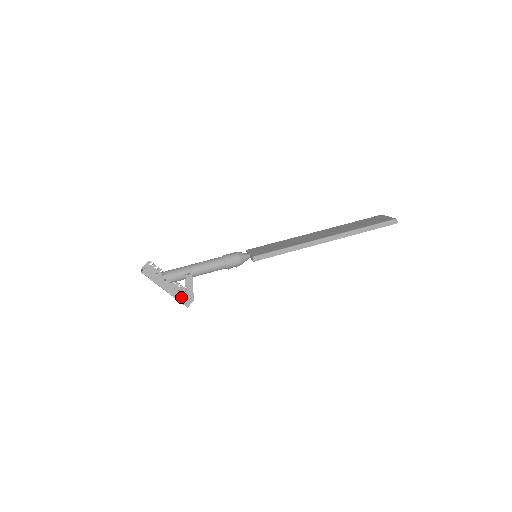
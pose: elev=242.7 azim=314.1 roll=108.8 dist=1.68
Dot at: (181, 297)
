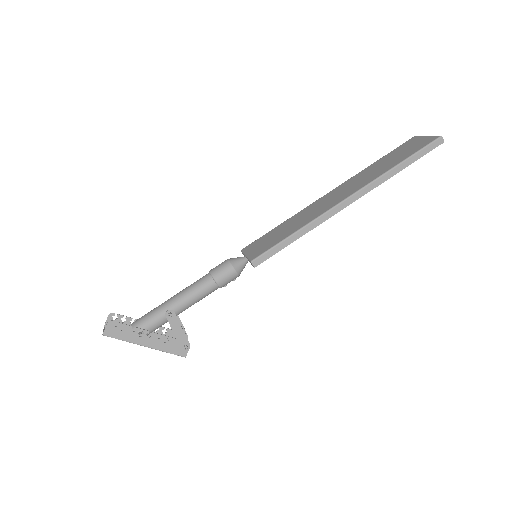
Dot at: (171, 347)
